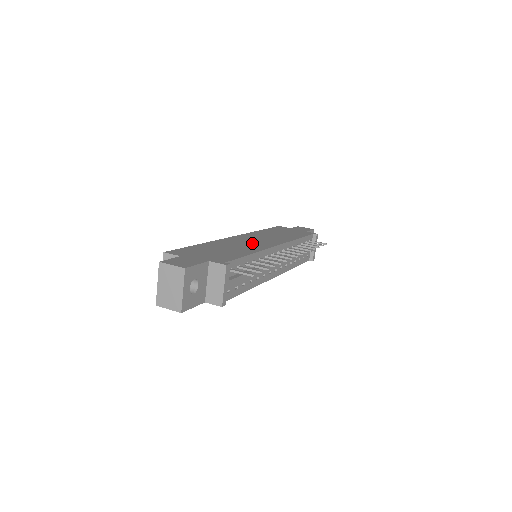
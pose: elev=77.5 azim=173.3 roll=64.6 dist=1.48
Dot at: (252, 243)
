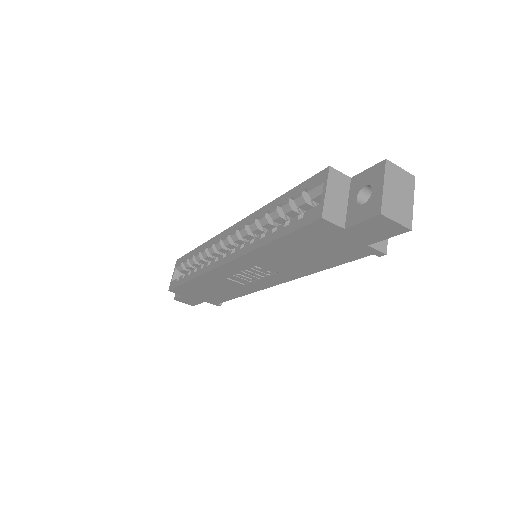
Dot at: occluded
